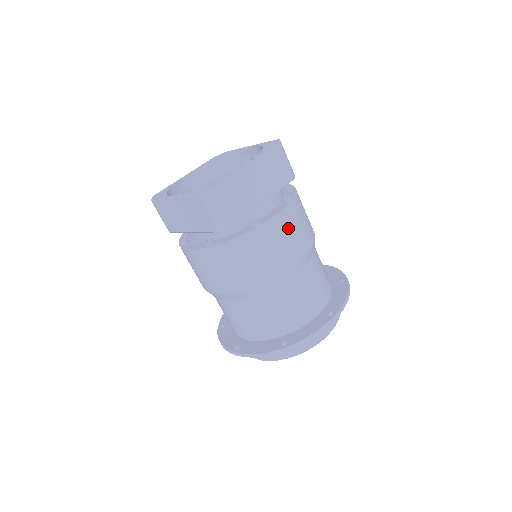
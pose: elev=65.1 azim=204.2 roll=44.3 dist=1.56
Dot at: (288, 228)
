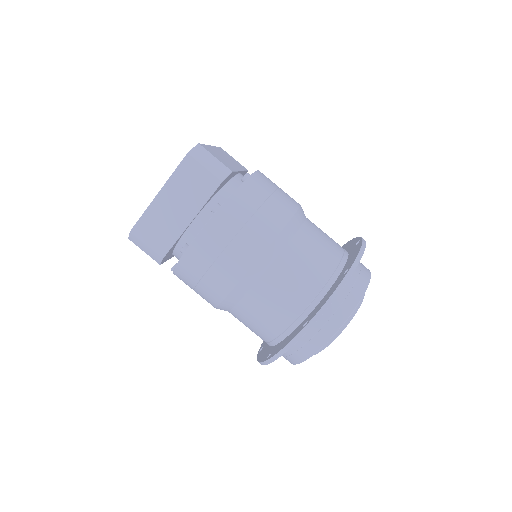
Dot at: (272, 182)
